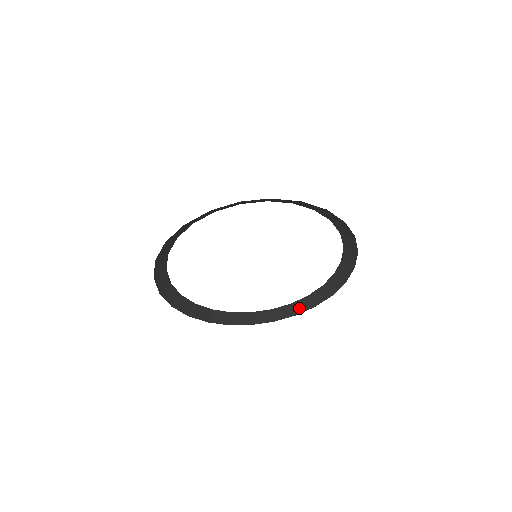
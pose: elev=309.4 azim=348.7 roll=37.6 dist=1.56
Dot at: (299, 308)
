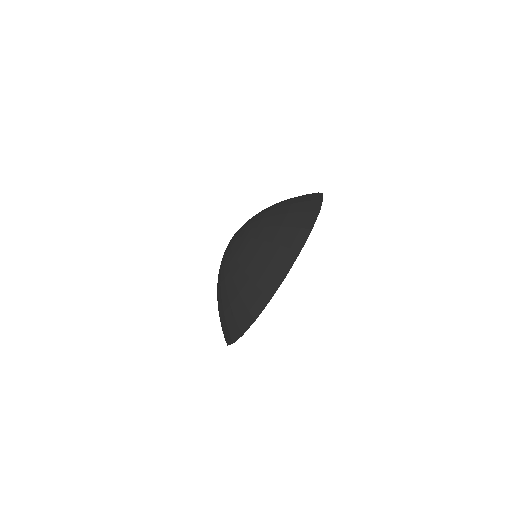
Dot at: occluded
